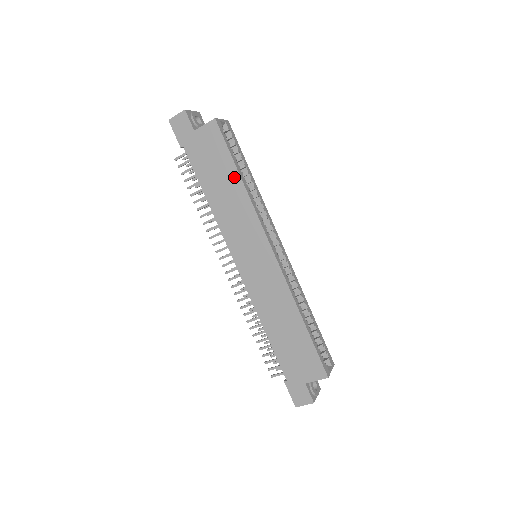
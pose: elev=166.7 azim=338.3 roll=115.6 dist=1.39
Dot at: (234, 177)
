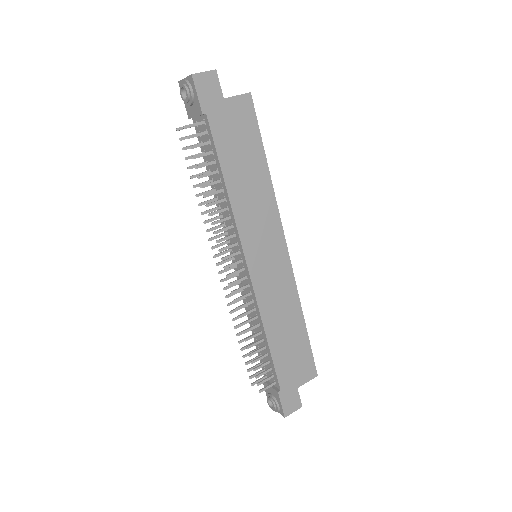
Dot at: (261, 164)
